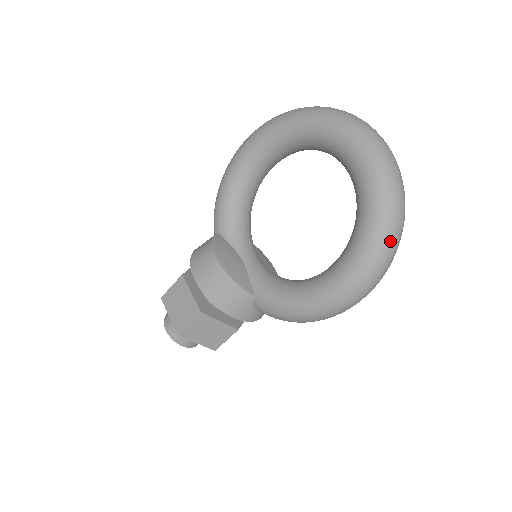
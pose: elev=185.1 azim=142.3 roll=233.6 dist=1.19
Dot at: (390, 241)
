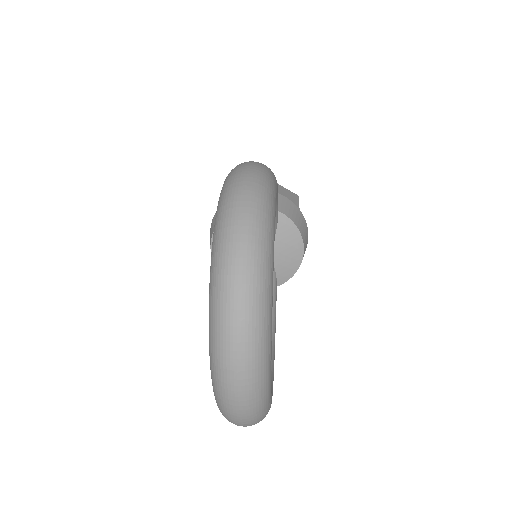
Dot at: occluded
